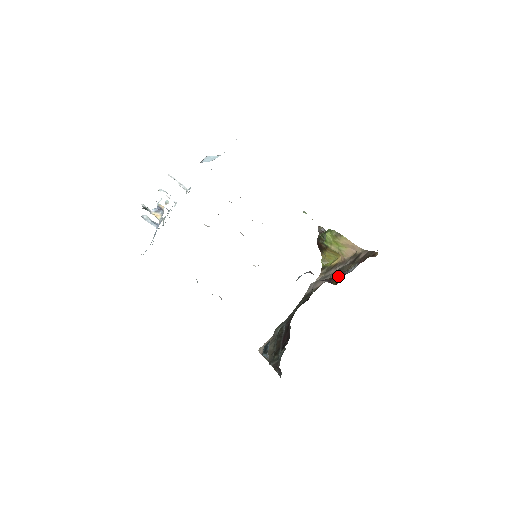
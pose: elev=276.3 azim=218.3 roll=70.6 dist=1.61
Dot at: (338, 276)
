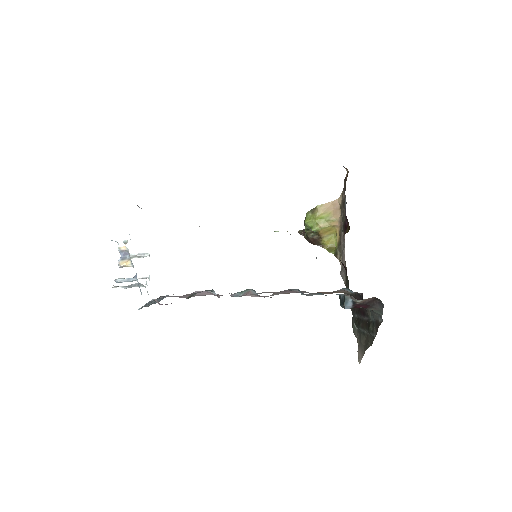
Dot at: (345, 227)
